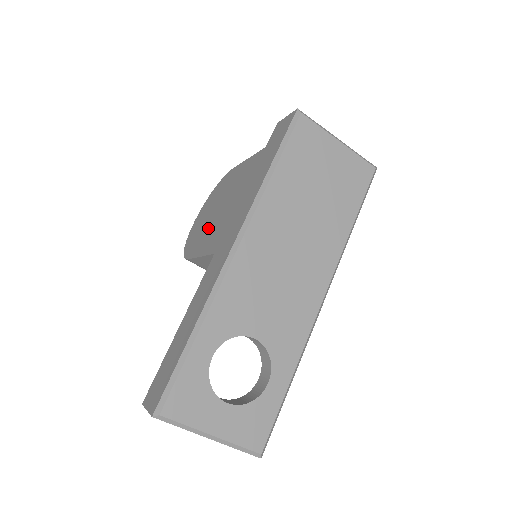
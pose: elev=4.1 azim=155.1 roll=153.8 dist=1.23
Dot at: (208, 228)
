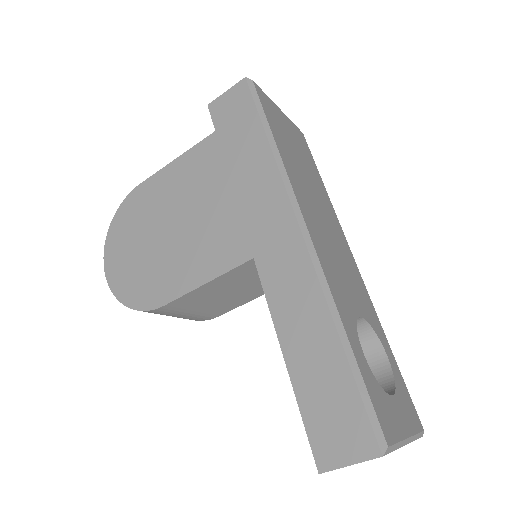
Dot at: (177, 253)
